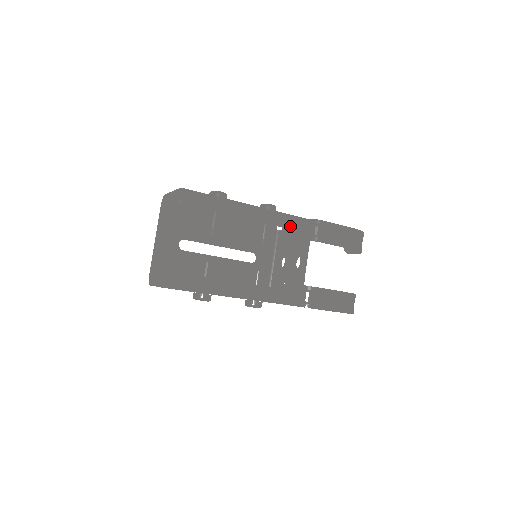
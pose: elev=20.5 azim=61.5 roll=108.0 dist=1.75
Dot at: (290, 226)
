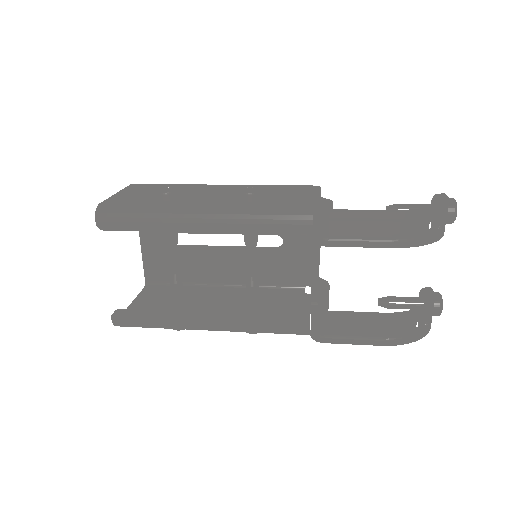
Dot at: (270, 230)
